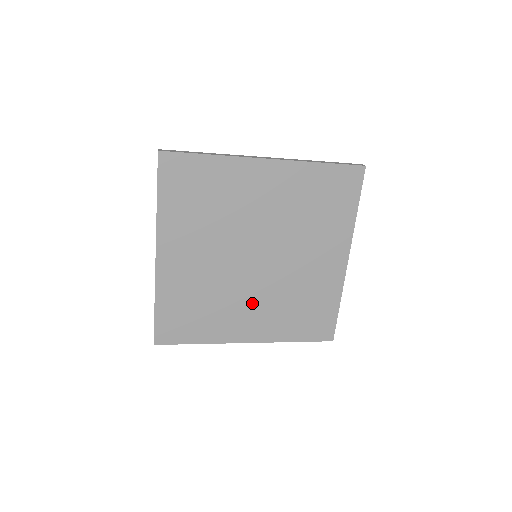
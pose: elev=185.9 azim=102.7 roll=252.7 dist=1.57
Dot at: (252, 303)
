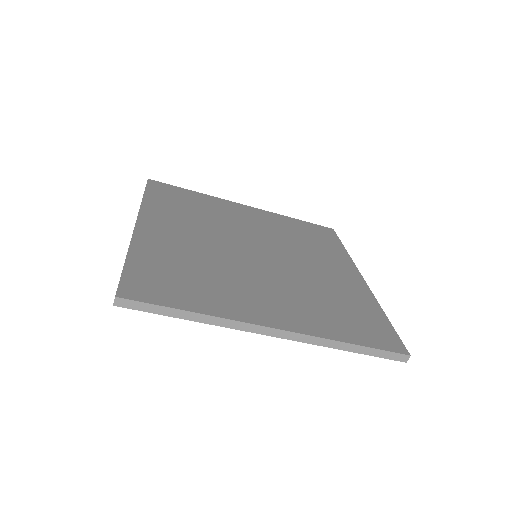
Dot at: (266, 287)
